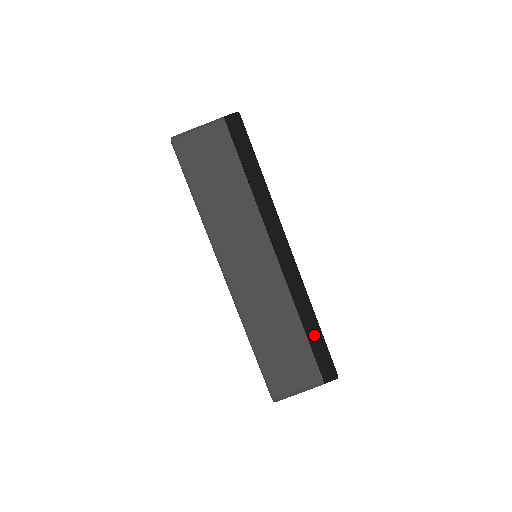
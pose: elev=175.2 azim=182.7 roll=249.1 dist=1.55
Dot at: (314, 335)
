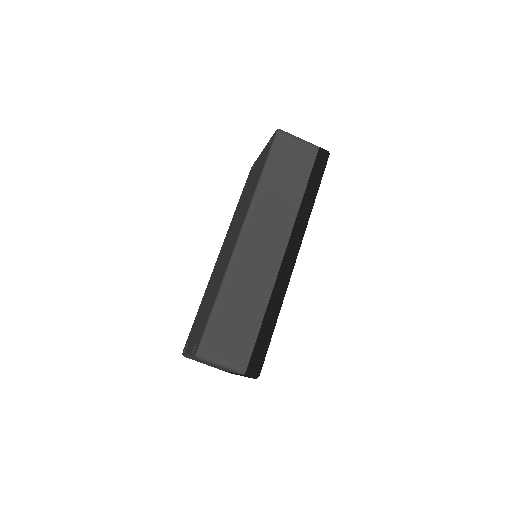
Dot at: (267, 328)
